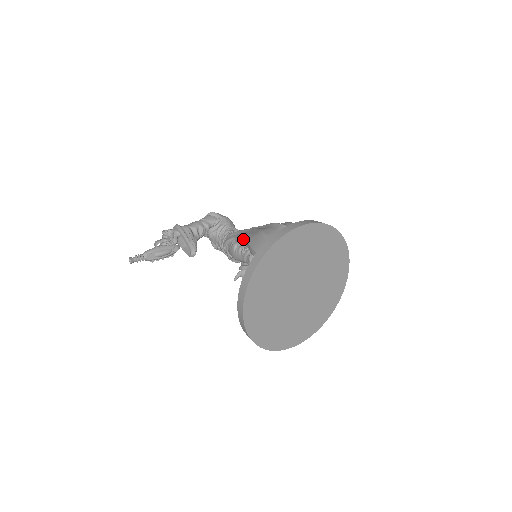
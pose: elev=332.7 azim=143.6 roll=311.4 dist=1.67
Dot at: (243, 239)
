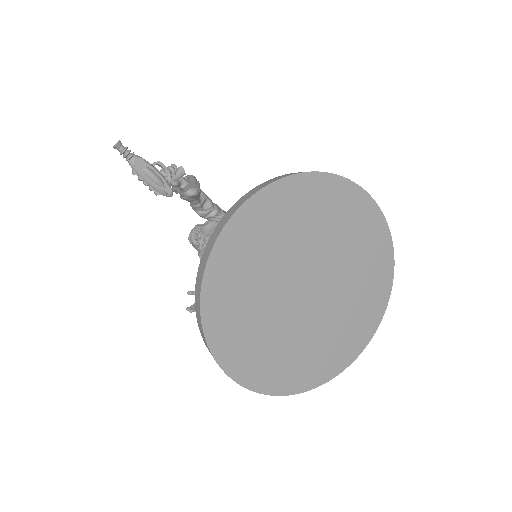
Dot at: occluded
